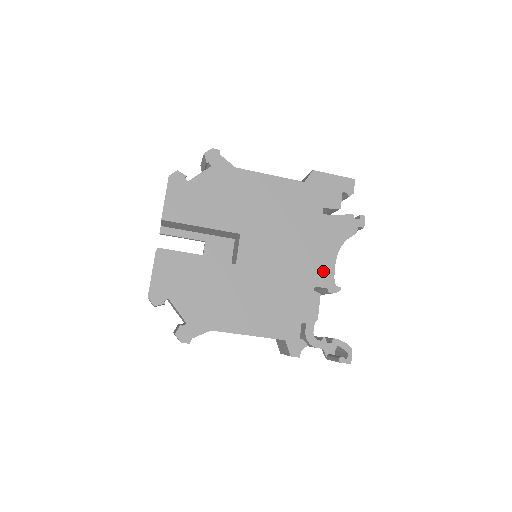
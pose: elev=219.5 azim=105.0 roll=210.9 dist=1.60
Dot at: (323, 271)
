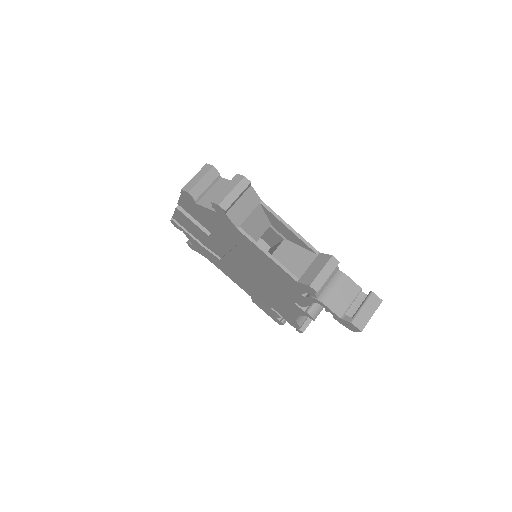
Dot at: occluded
